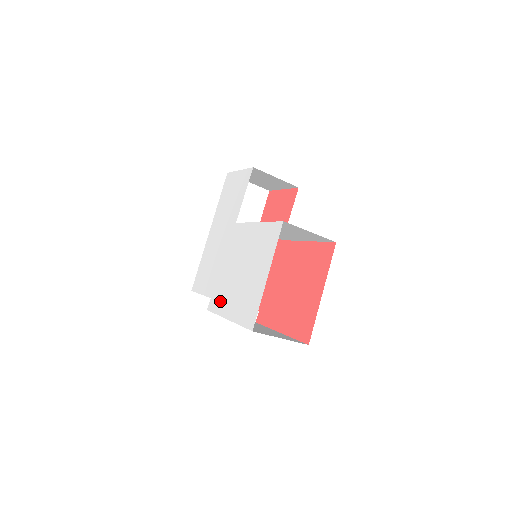
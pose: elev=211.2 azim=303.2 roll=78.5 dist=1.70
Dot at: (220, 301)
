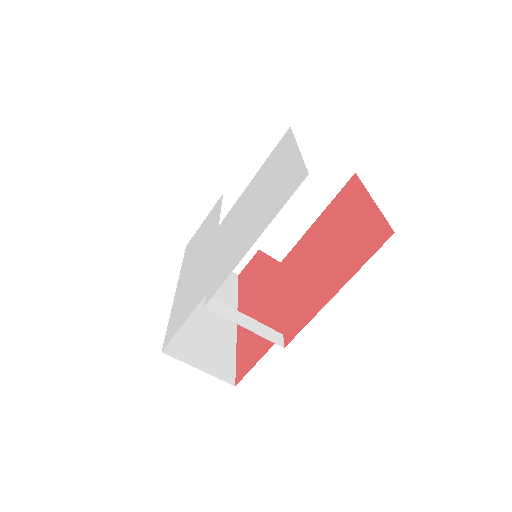
Dot at: (227, 265)
